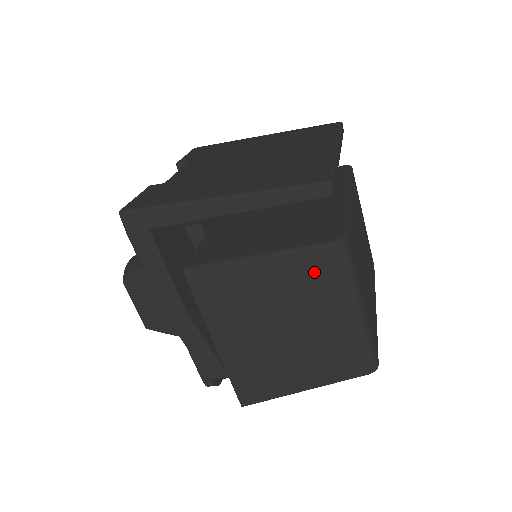
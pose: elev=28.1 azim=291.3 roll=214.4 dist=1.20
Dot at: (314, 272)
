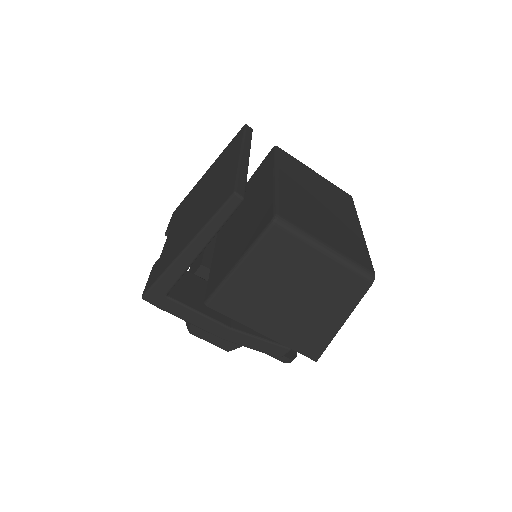
Dot at: (276, 249)
